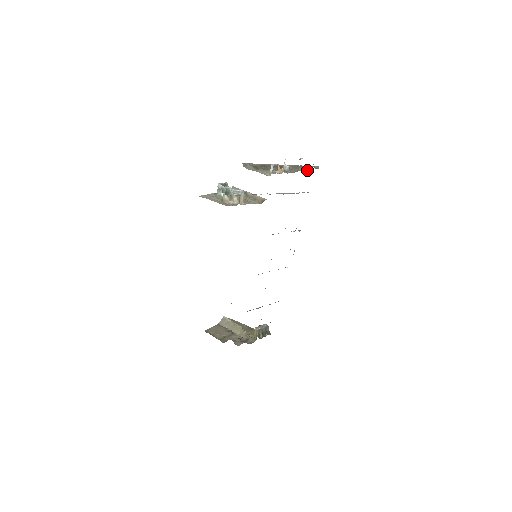
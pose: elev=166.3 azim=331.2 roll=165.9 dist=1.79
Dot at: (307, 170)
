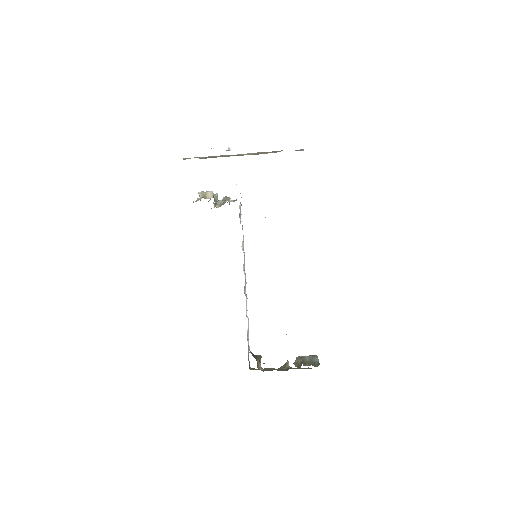
Dot at: (276, 152)
